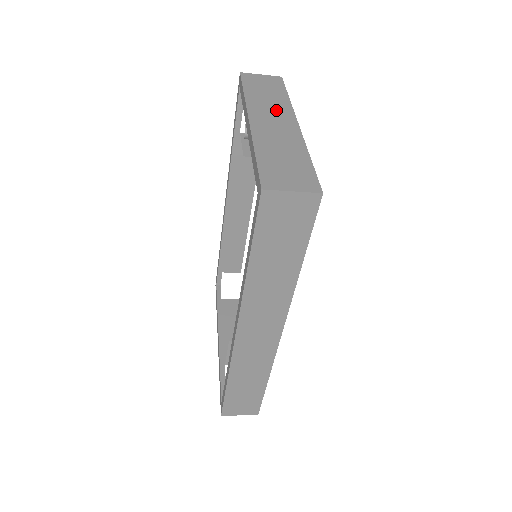
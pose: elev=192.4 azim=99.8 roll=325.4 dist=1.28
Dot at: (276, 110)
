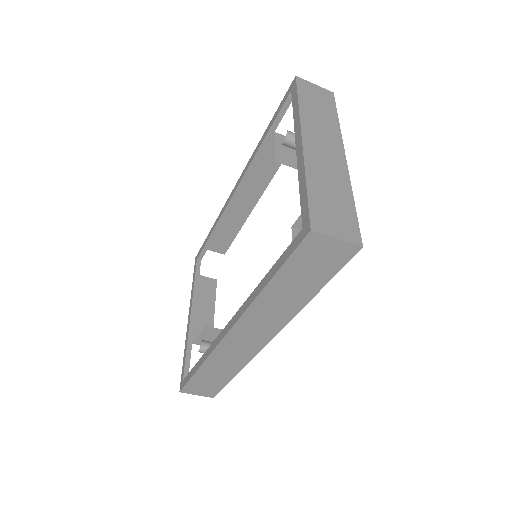
Dot at: (327, 134)
